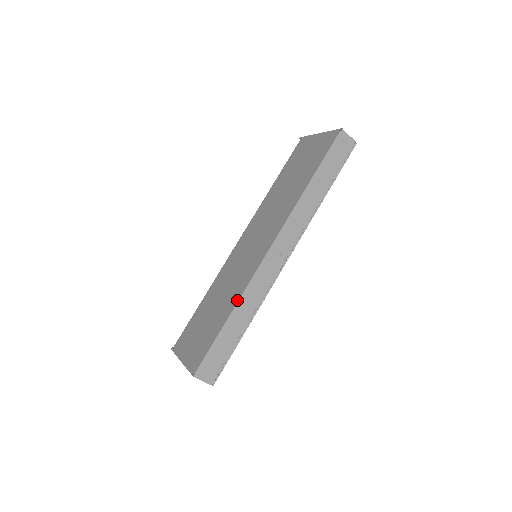
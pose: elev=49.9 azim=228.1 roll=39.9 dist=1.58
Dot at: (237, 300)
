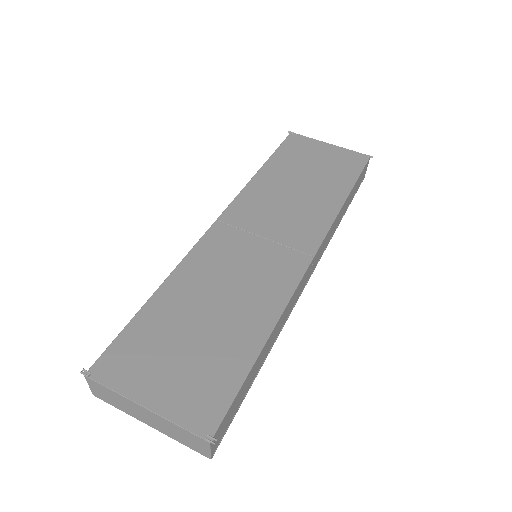
Dot at: (275, 318)
